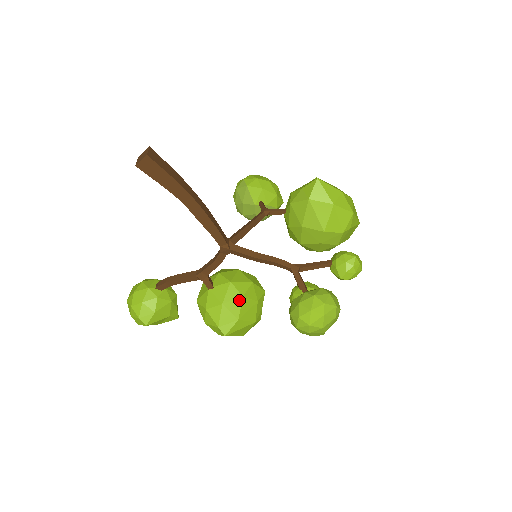
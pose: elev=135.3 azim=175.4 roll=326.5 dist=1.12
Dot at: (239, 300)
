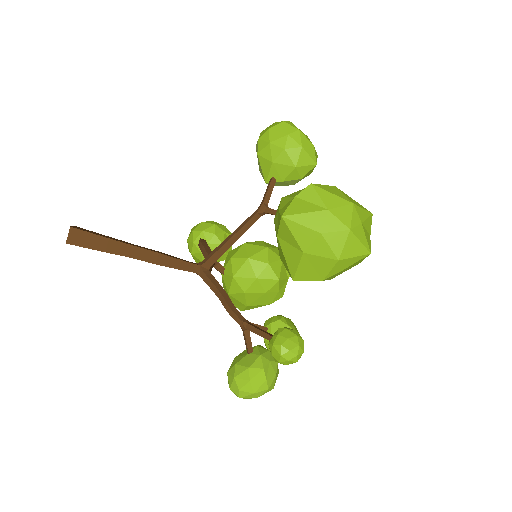
Dot at: (242, 294)
